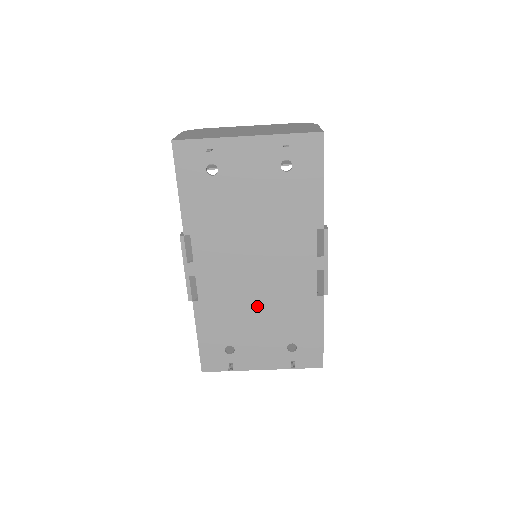
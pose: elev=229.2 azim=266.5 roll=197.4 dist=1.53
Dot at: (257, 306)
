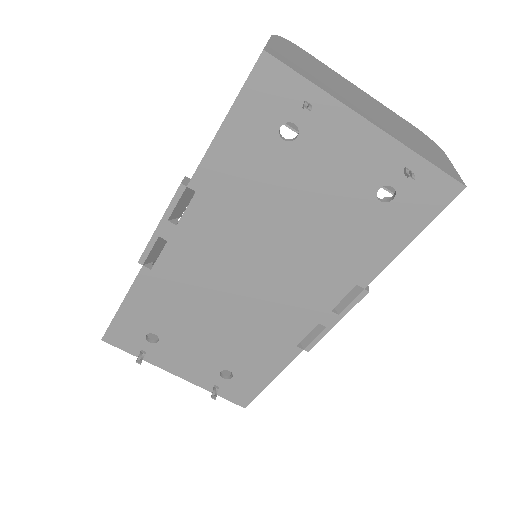
Dot at: (220, 316)
